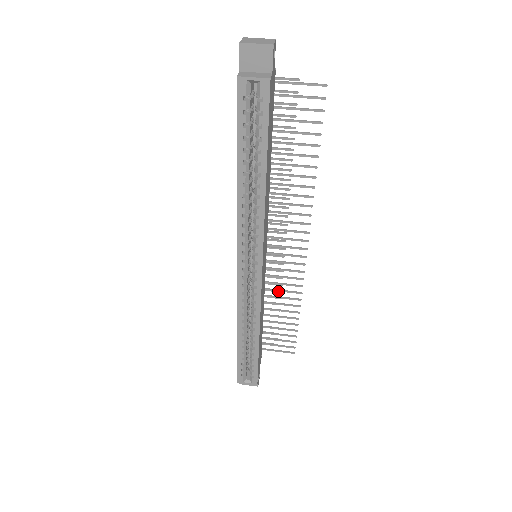
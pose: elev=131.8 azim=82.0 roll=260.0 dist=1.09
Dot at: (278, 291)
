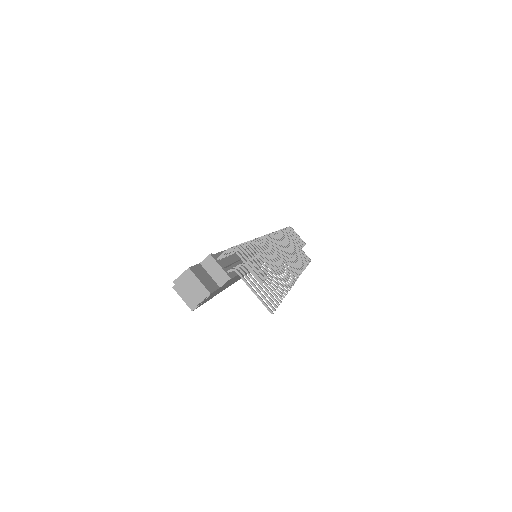
Dot at: occluded
